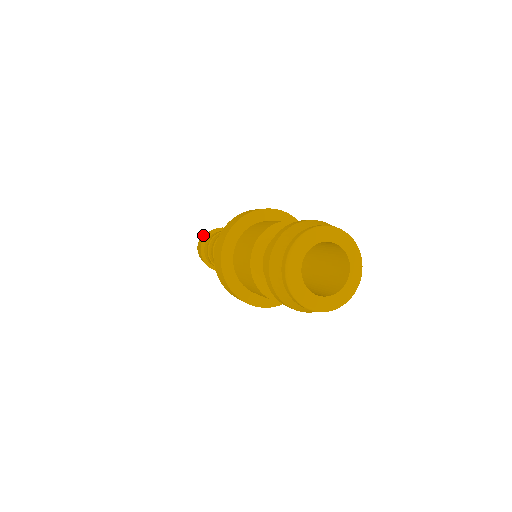
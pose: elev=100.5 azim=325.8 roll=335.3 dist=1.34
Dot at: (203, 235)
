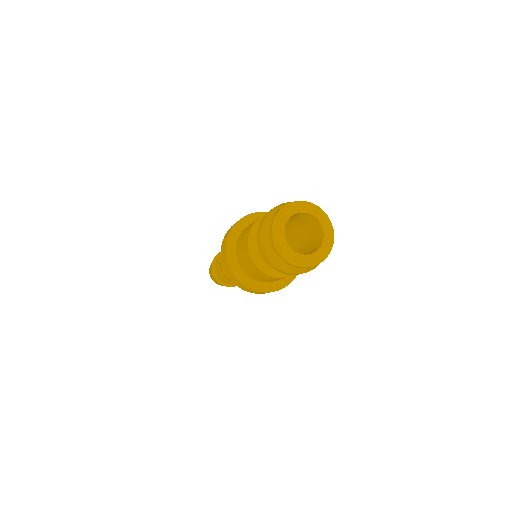
Dot at: occluded
